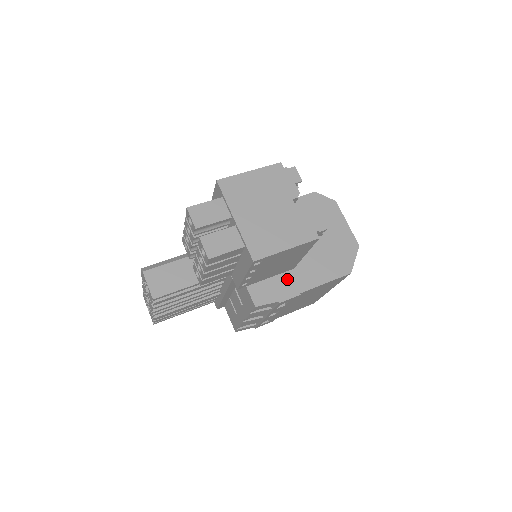
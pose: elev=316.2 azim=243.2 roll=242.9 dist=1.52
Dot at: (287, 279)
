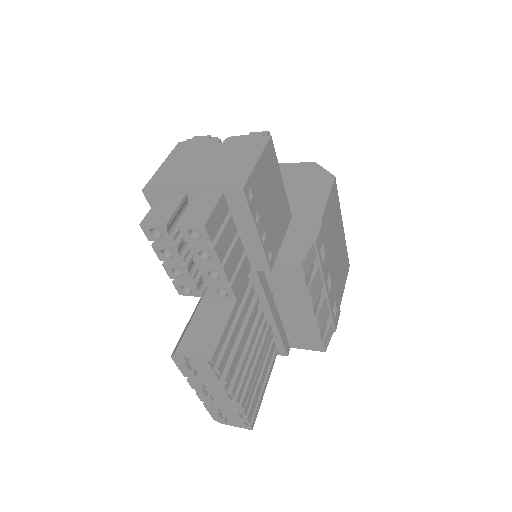
Dot at: (297, 226)
